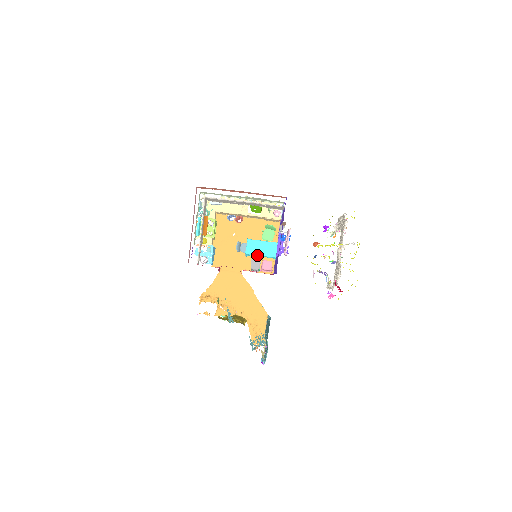
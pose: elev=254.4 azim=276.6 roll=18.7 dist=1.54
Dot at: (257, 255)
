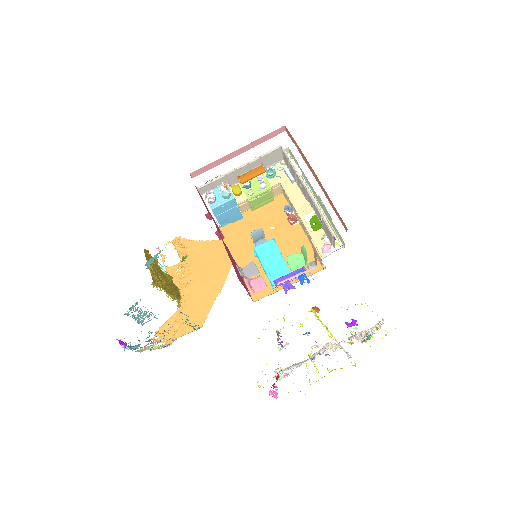
Dot at: (261, 261)
